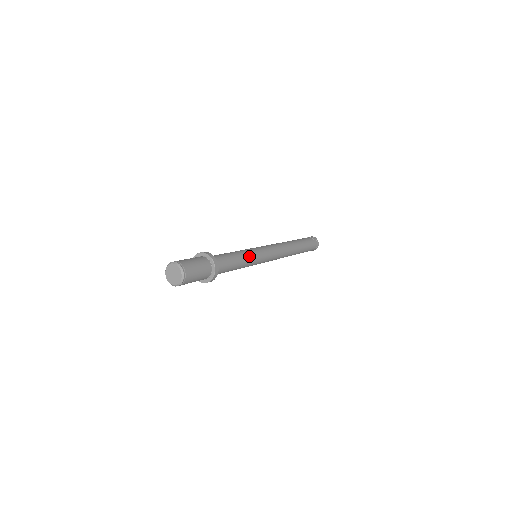
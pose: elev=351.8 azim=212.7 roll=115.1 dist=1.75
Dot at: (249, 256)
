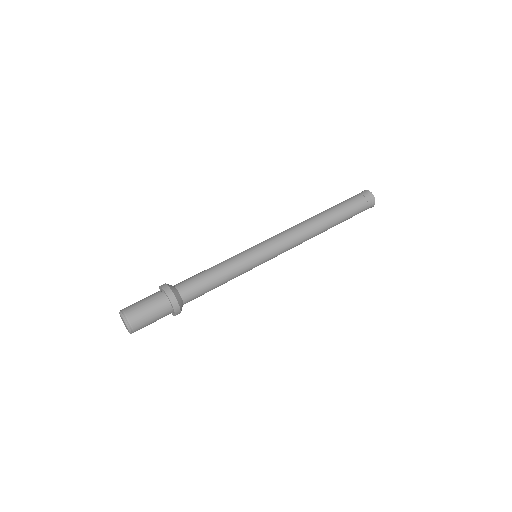
Dot at: (237, 275)
